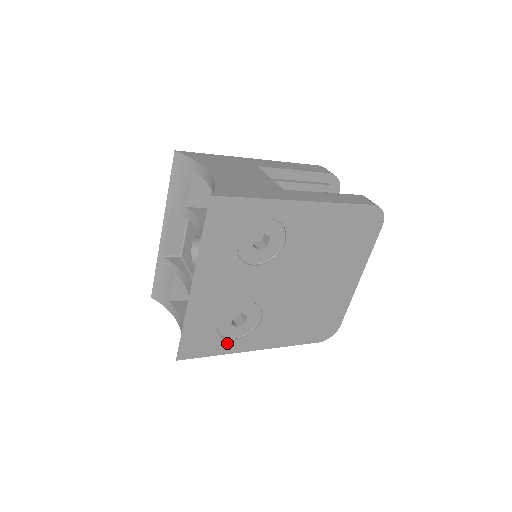
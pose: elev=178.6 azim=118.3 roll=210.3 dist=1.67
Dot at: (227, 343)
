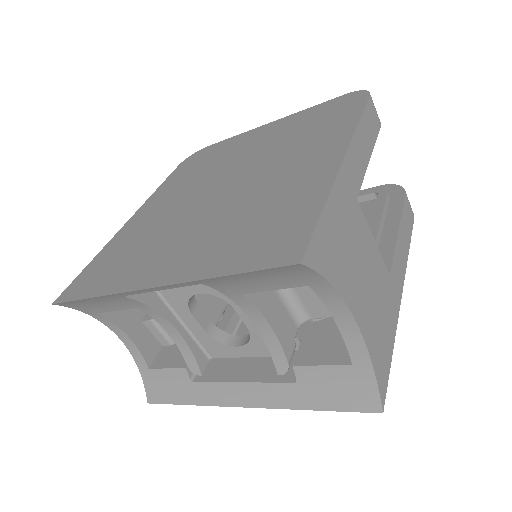
Dot at: occluded
